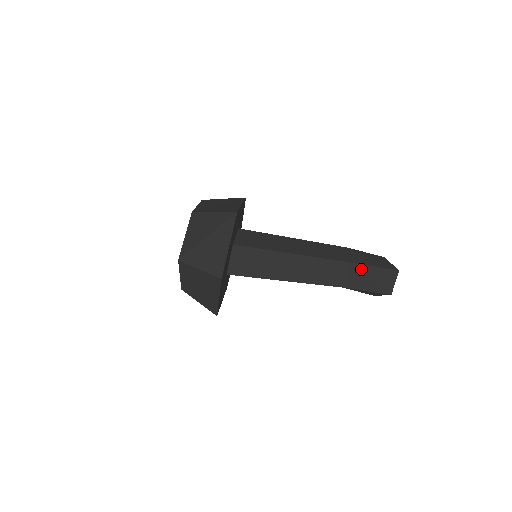
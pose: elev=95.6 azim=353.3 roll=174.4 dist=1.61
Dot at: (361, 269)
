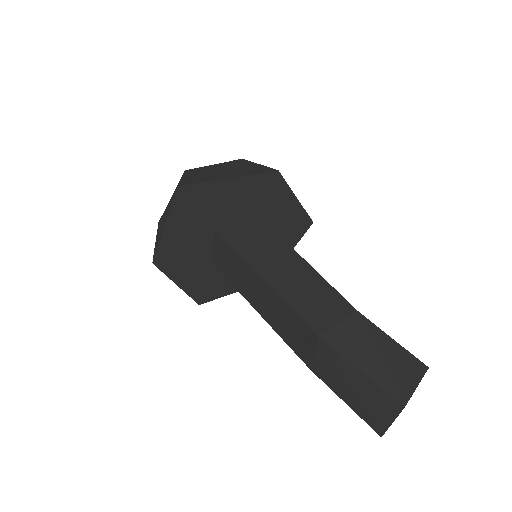
Dot at: (333, 356)
